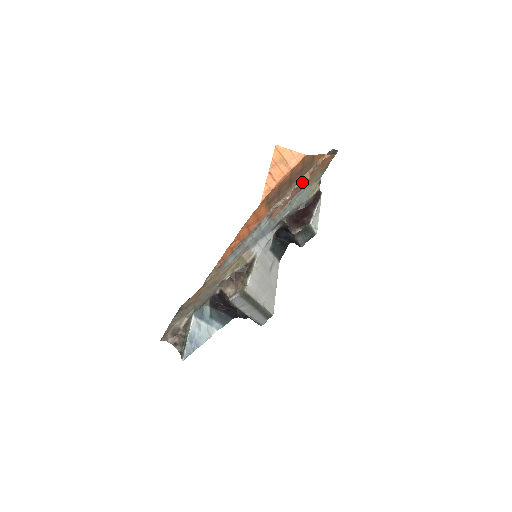
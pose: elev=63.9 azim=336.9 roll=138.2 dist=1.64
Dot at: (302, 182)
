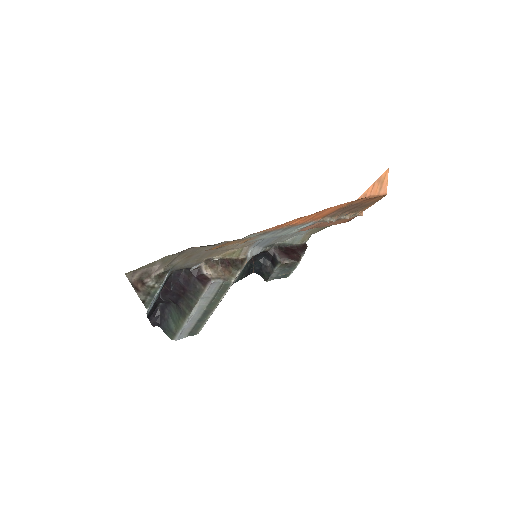
Dot at: occluded
